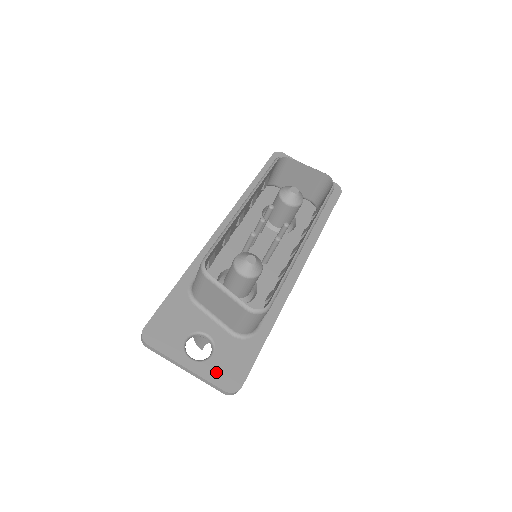
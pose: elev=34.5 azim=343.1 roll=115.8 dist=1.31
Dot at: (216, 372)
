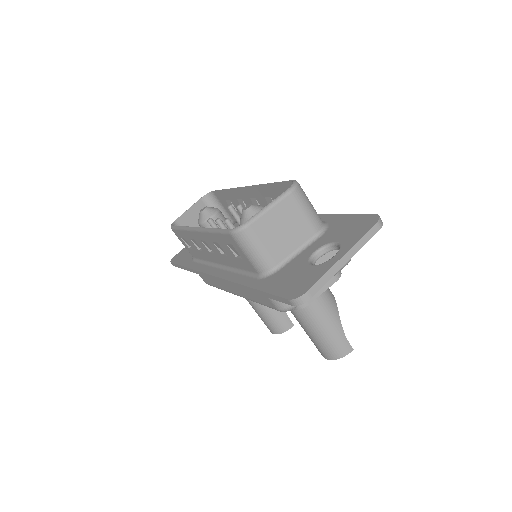
Dot at: (354, 235)
